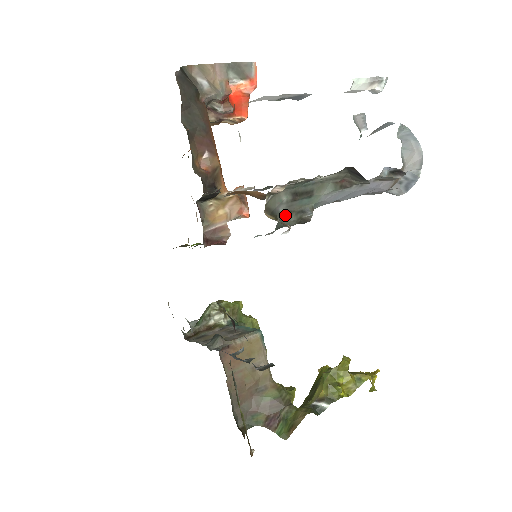
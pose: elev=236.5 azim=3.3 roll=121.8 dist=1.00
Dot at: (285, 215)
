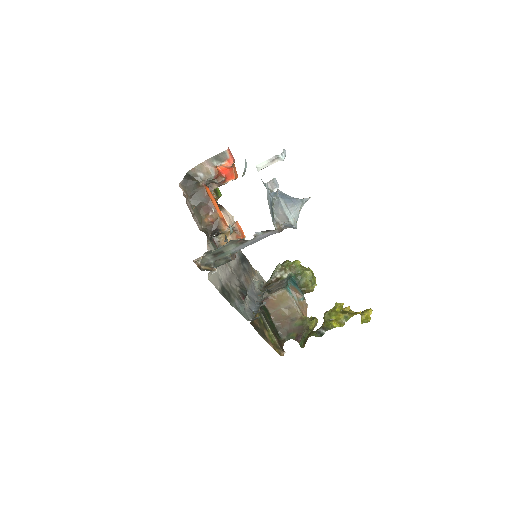
Dot at: (217, 261)
